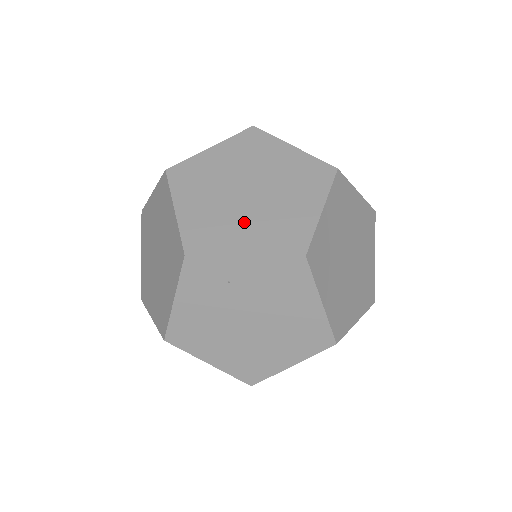
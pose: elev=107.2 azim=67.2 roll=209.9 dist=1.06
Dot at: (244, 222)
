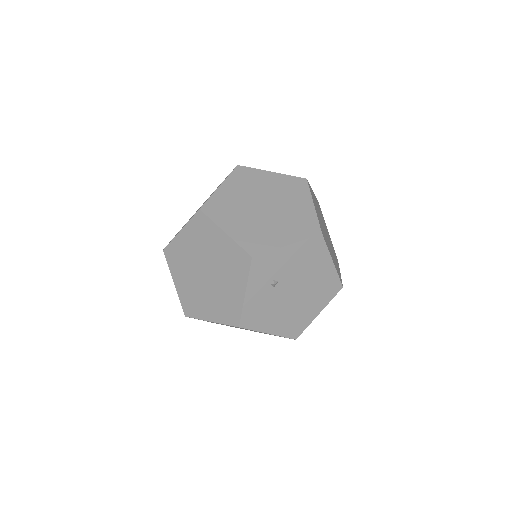
Dot at: (188, 277)
